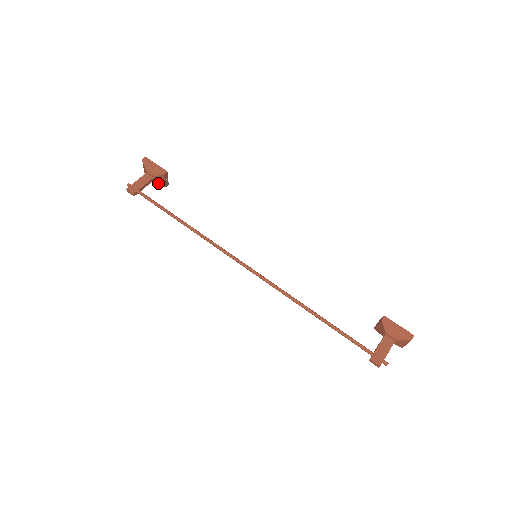
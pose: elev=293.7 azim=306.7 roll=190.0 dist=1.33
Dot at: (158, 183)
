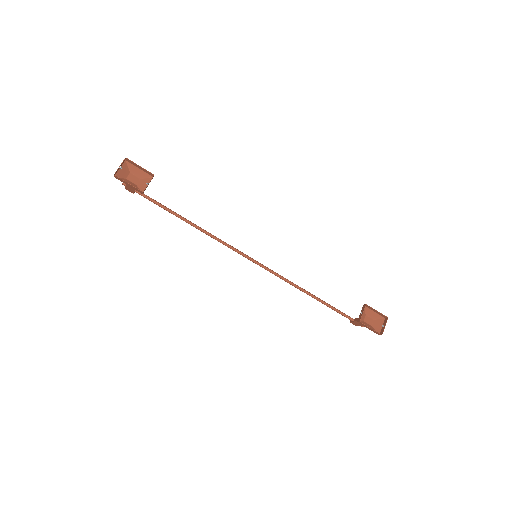
Dot at: (144, 178)
